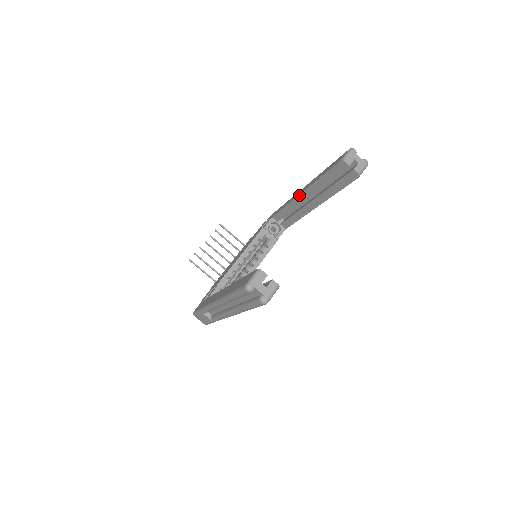
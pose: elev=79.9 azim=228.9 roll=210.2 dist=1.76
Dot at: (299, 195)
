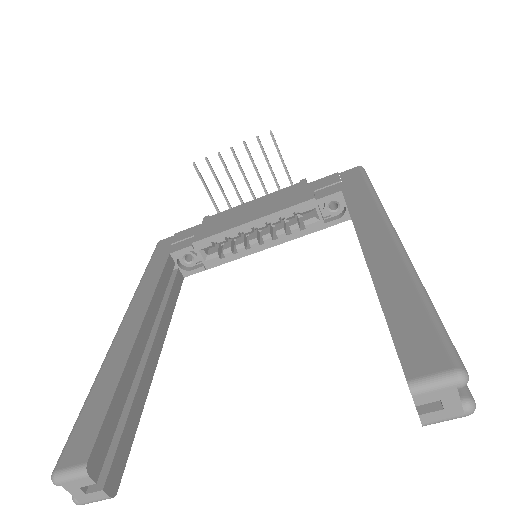
Dot at: (362, 251)
